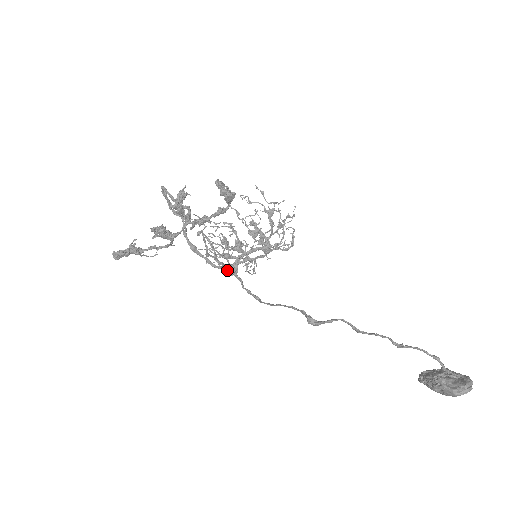
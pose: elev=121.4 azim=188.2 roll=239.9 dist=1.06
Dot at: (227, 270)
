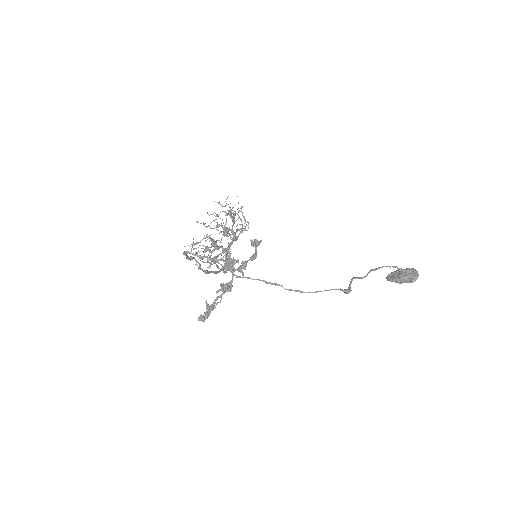
Dot at: (267, 283)
